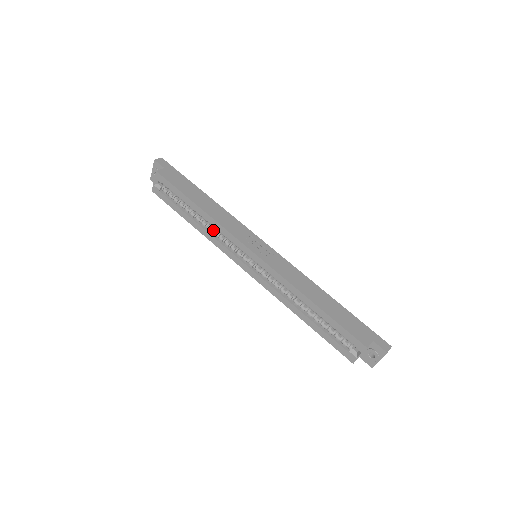
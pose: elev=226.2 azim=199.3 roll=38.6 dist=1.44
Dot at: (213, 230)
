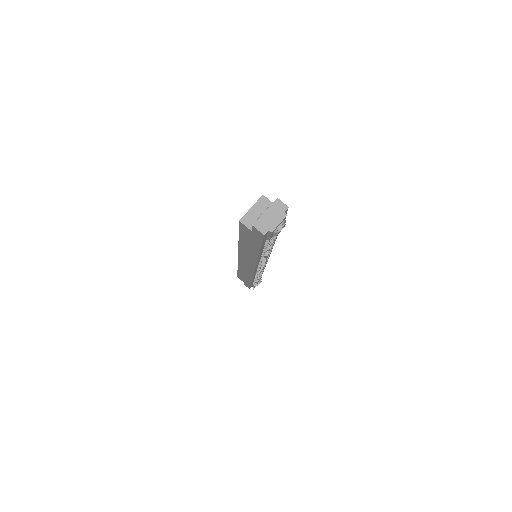
Dot at: occluded
